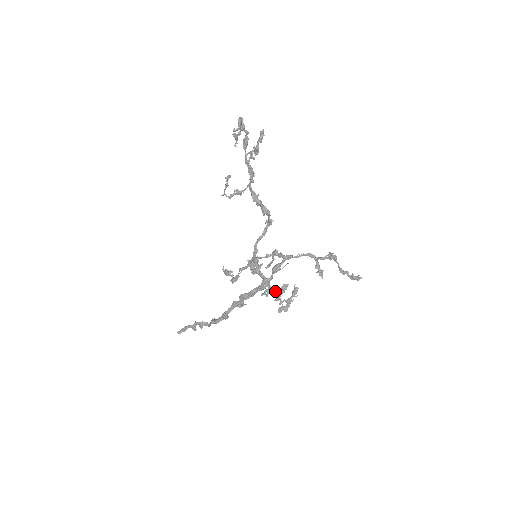
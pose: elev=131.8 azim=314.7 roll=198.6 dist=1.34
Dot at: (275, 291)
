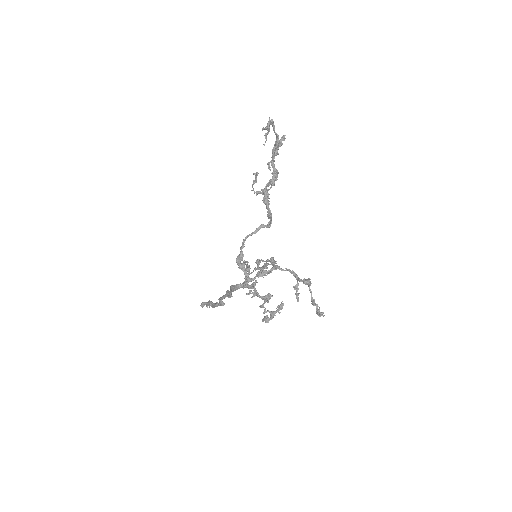
Dot at: (258, 296)
